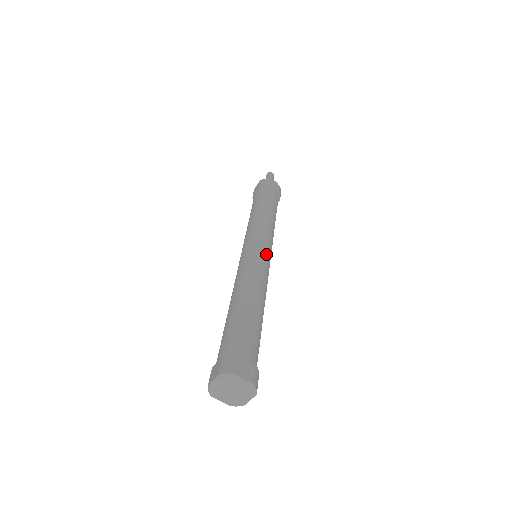
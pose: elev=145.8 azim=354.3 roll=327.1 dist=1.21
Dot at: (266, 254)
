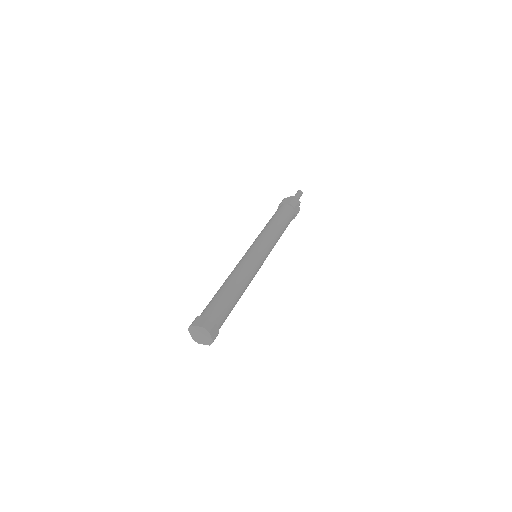
Dot at: (253, 252)
